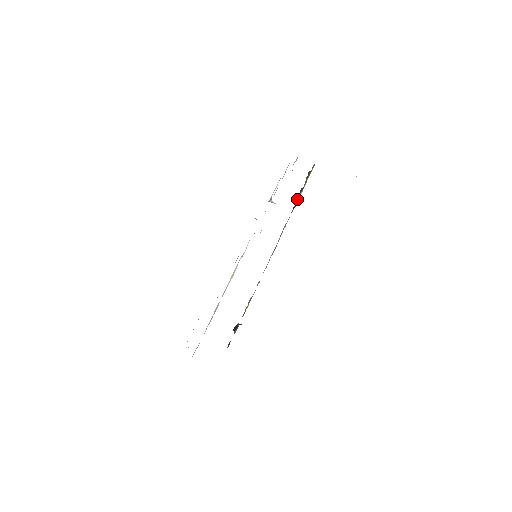
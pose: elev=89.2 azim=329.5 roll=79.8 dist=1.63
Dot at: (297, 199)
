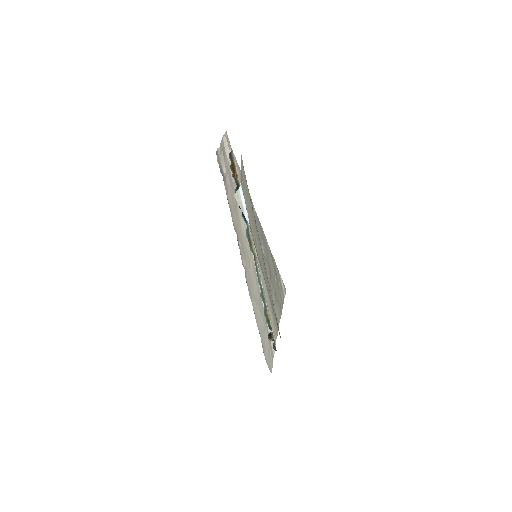
Dot at: occluded
